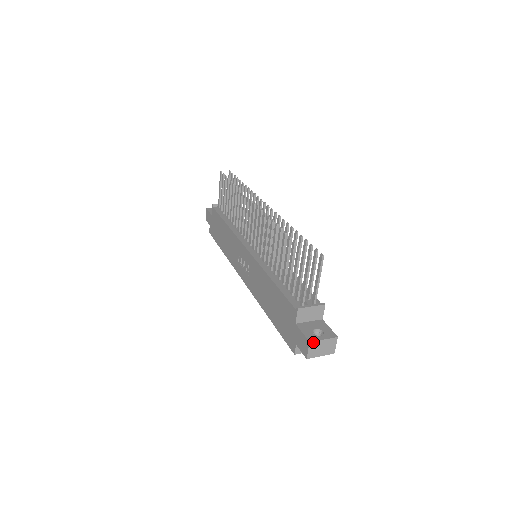
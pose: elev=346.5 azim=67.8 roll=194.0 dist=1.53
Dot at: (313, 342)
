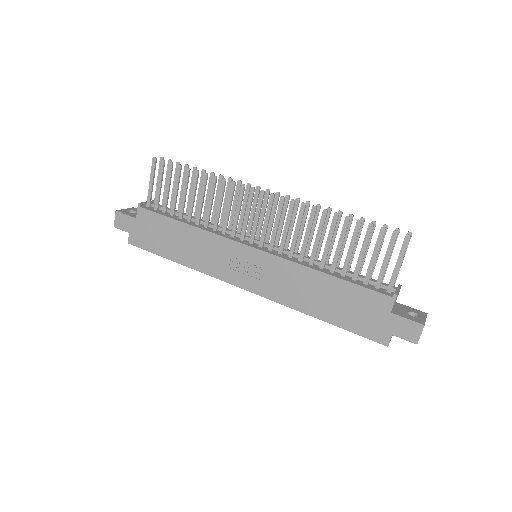
Dot at: (424, 324)
